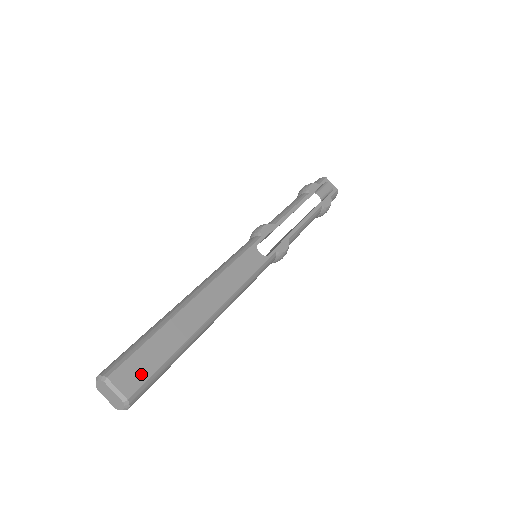
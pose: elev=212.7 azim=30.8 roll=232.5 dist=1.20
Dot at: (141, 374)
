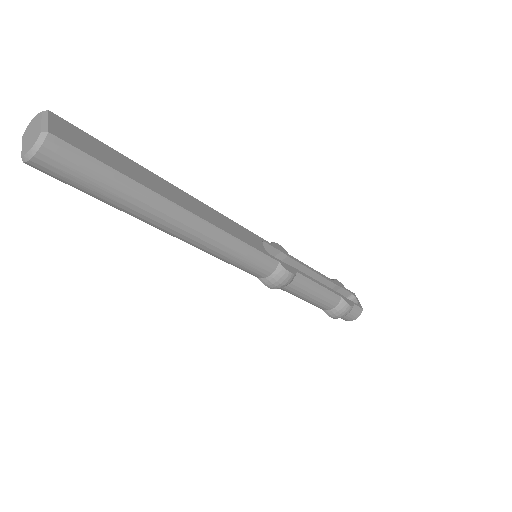
Dot at: (81, 144)
